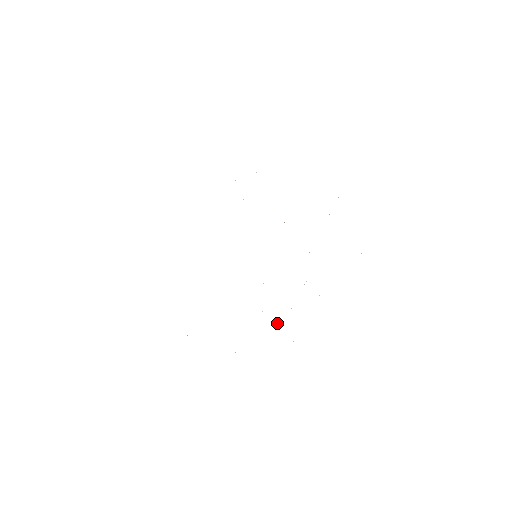
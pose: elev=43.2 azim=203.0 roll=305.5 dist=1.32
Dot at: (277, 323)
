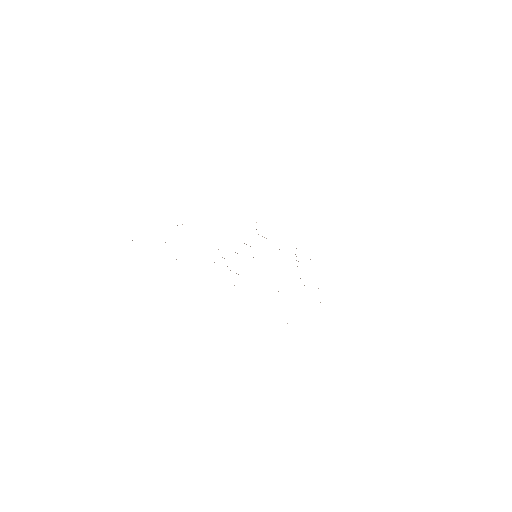
Dot at: occluded
